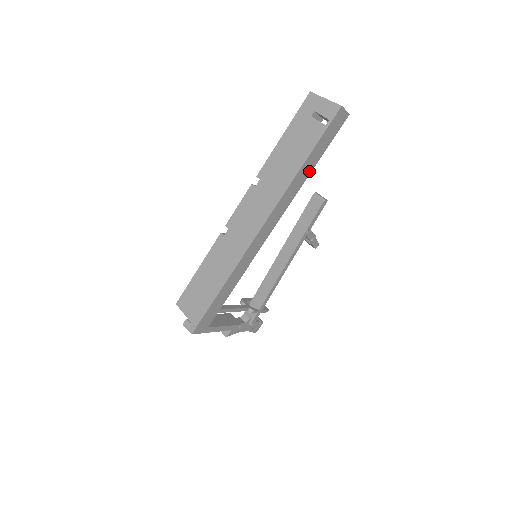
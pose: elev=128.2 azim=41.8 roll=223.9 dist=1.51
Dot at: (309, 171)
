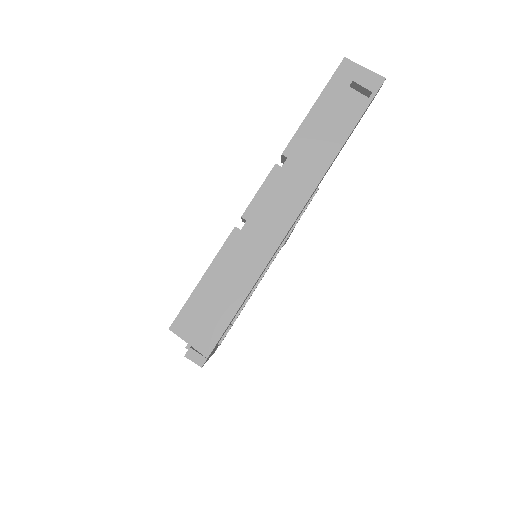
Dot at: occluded
